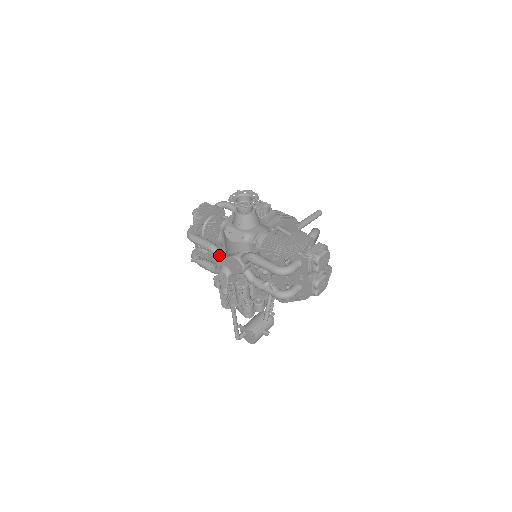
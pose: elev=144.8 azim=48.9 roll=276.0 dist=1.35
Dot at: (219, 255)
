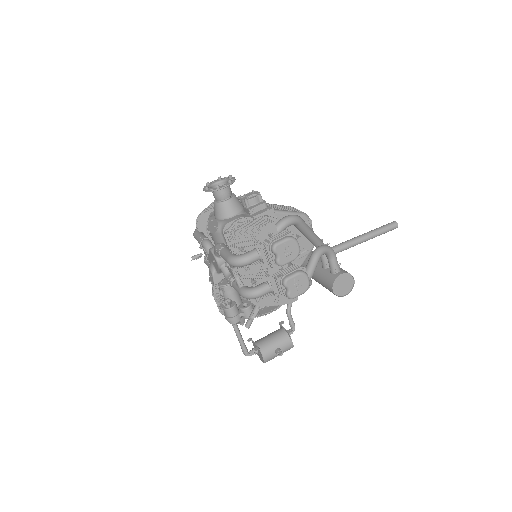
Dot at: occluded
